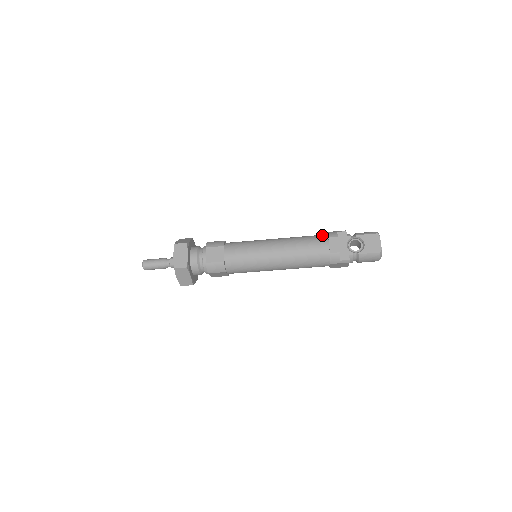
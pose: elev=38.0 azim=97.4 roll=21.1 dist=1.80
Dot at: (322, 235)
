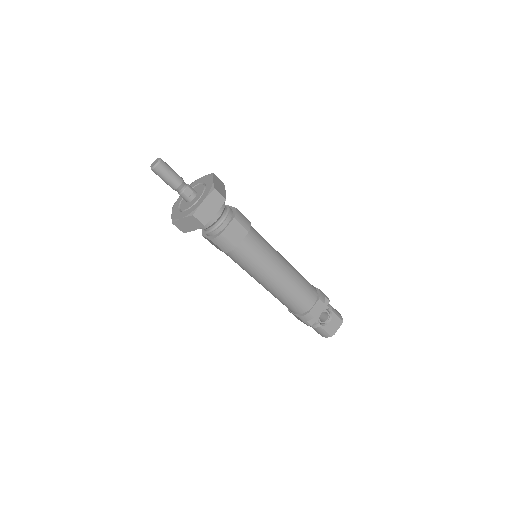
Dot at: (315, 289)
